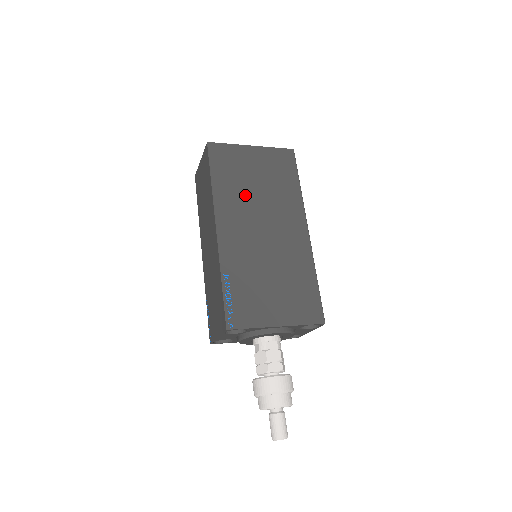
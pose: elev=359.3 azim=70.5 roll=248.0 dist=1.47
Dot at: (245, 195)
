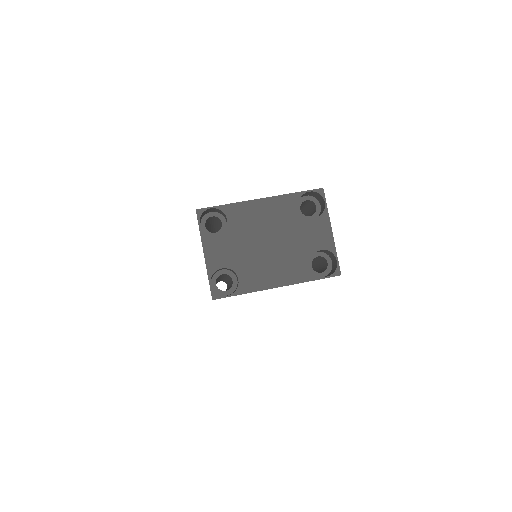
Dot at: occluded
